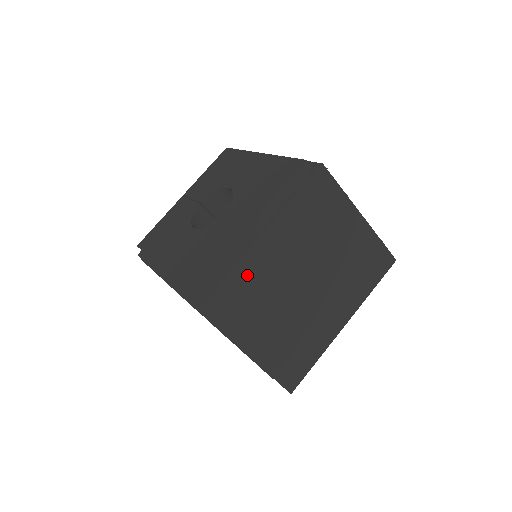
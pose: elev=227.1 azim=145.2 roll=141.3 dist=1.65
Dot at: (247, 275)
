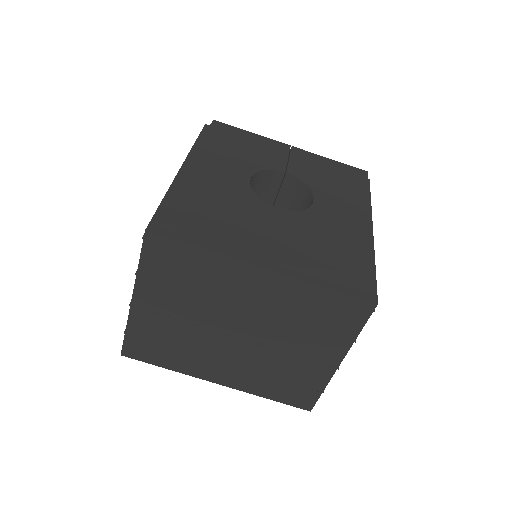
Dot at: (211, 268)
